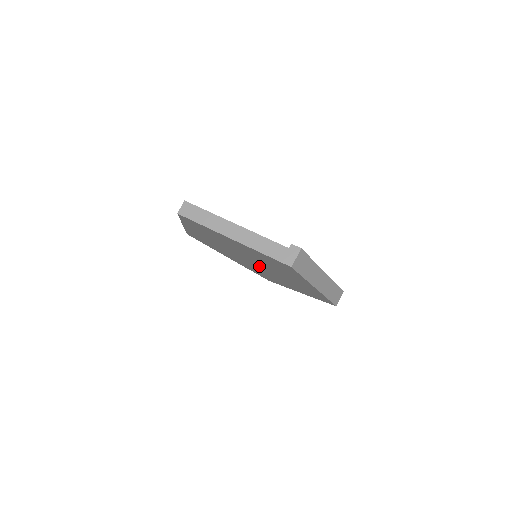
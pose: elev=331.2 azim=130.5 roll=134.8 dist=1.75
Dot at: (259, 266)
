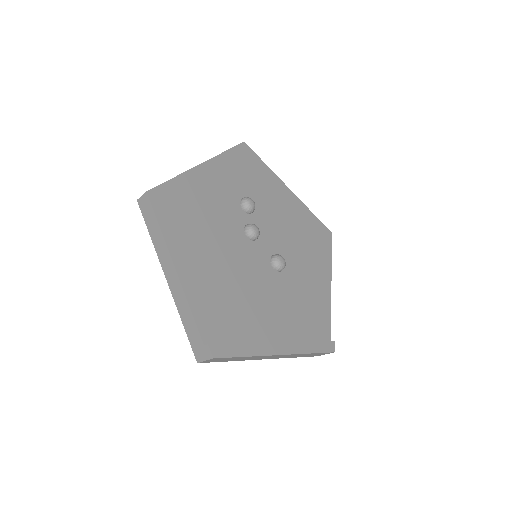
Dot at: occluded
